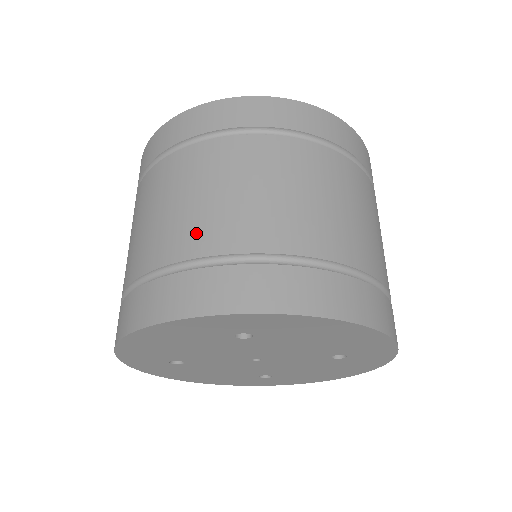
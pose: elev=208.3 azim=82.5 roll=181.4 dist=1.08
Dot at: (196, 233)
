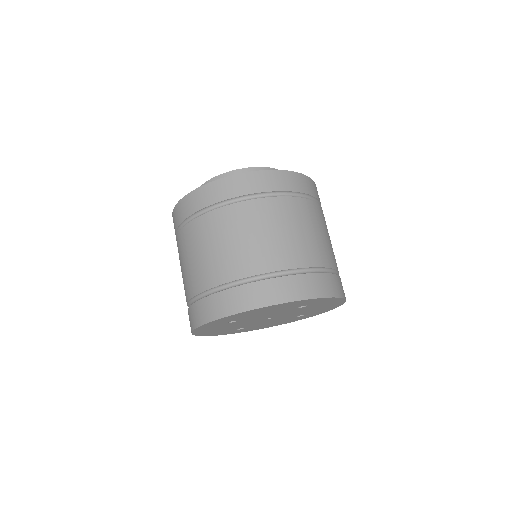
Dot at: (302, 253)
